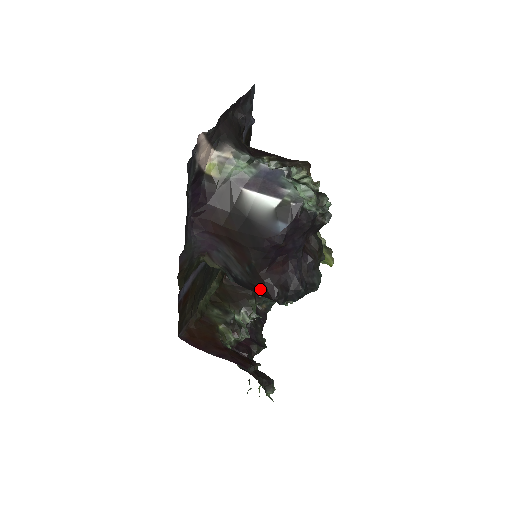
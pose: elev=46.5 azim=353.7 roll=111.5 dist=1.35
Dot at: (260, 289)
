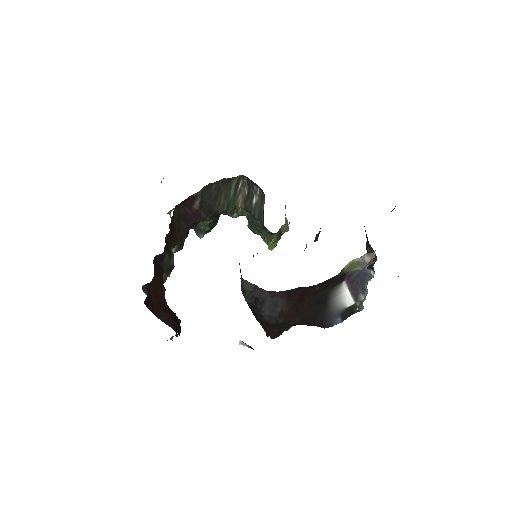
Dot at: (270, 329)
